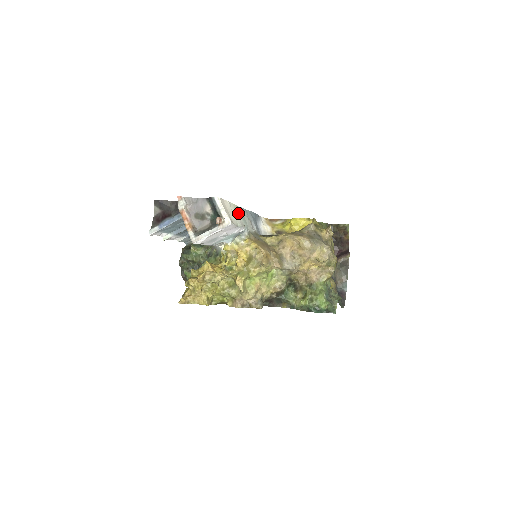
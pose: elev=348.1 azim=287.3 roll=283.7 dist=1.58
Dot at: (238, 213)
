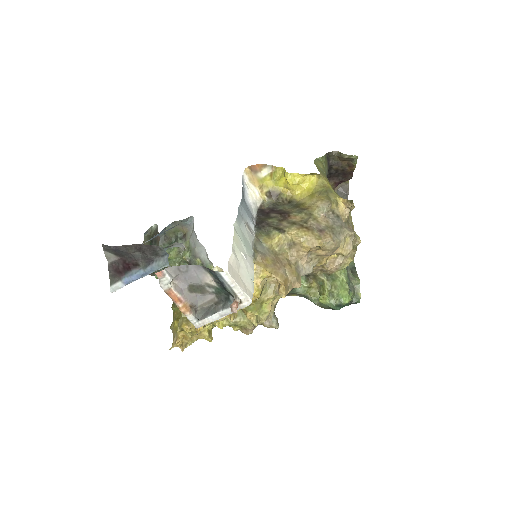
Dot at: (241, 246)
